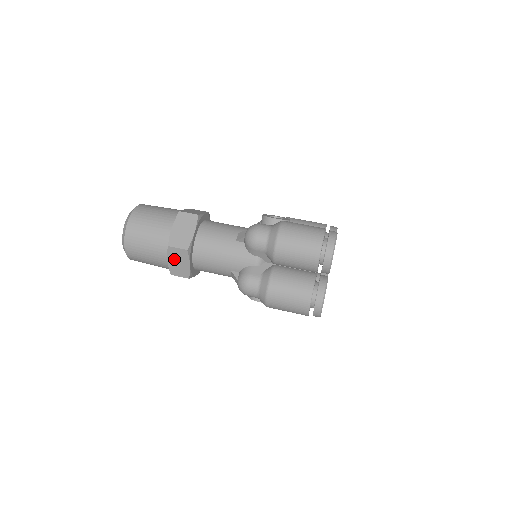
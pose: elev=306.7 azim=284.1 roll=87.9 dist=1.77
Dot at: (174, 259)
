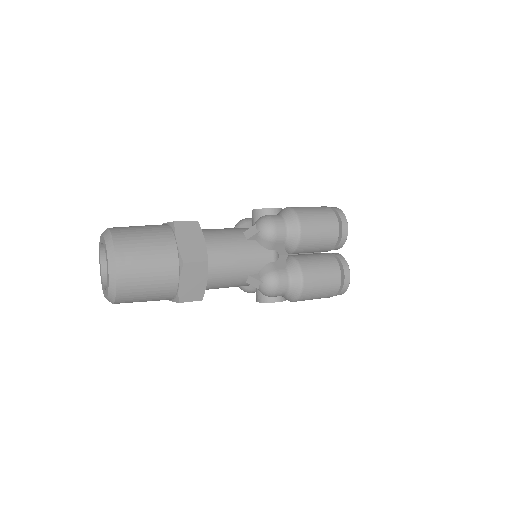
Dot at: (188, 279)
